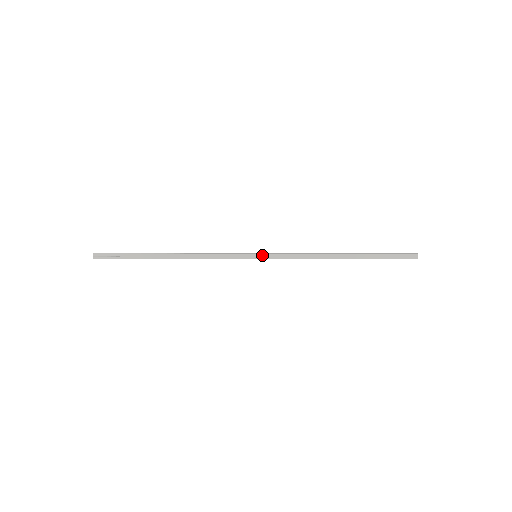
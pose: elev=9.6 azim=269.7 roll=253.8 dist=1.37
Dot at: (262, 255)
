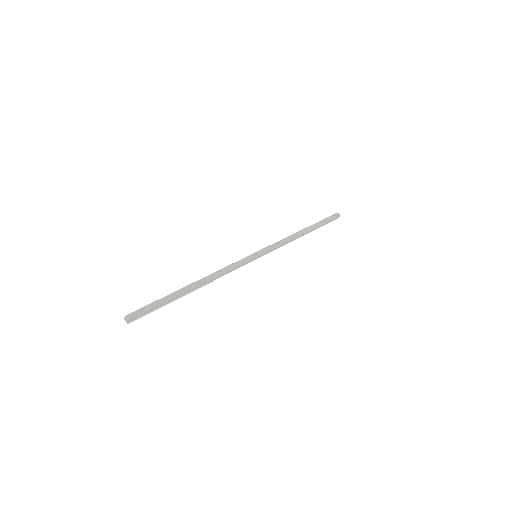
Dot at: (262, 255)
